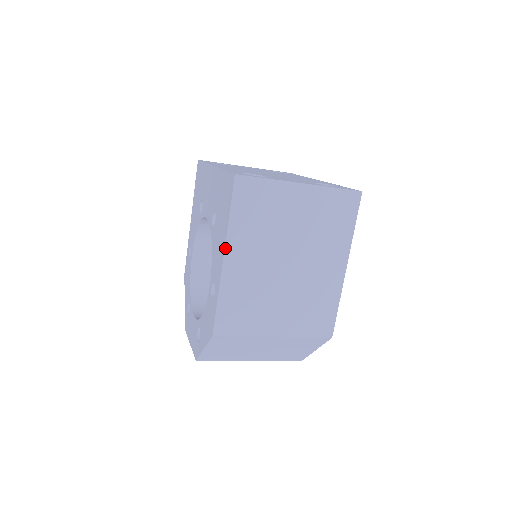
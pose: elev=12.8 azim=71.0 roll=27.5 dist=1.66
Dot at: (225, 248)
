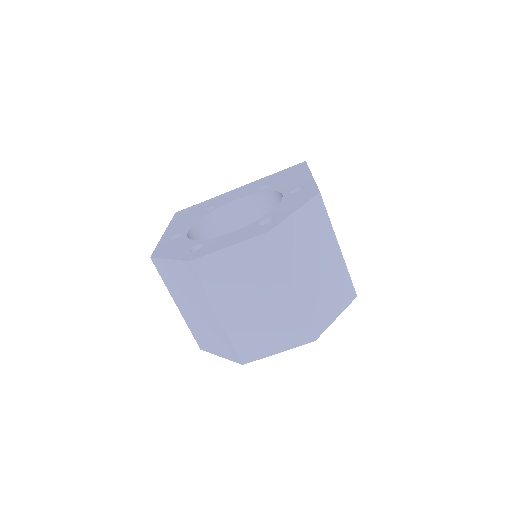
Dot at: (311, 173)
